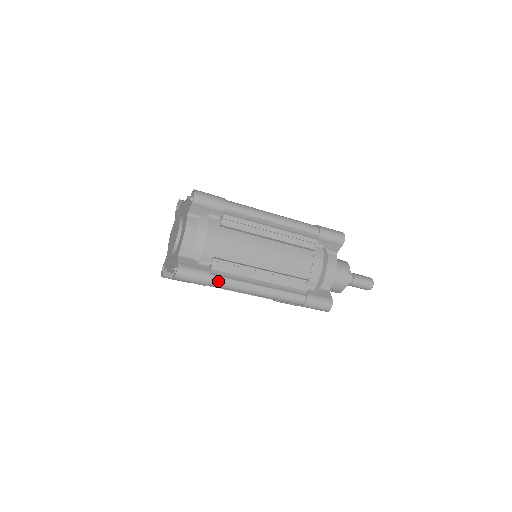
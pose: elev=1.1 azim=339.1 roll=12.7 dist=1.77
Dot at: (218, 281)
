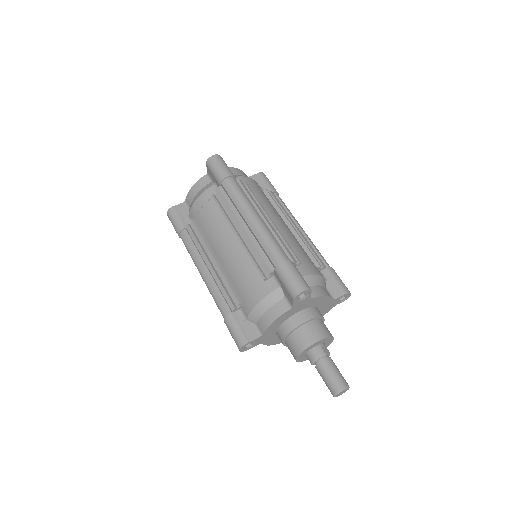
Dot at: (236, 184)
